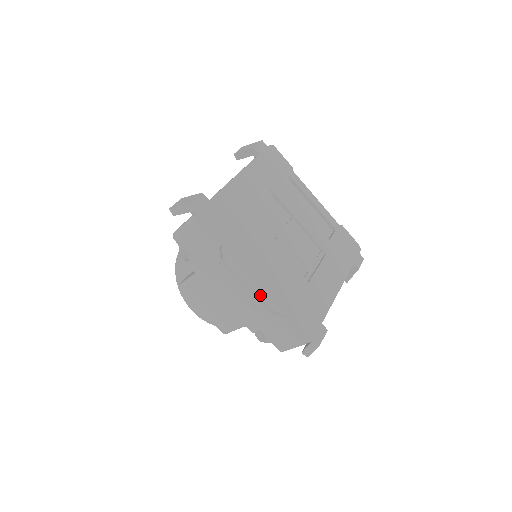
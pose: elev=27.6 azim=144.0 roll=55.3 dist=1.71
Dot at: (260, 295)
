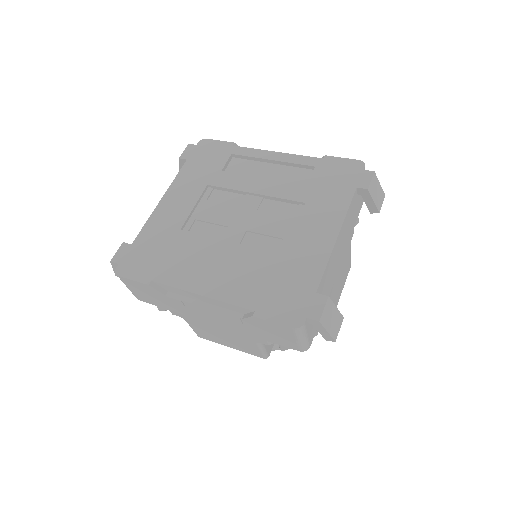
Dot at: (221, 306)
